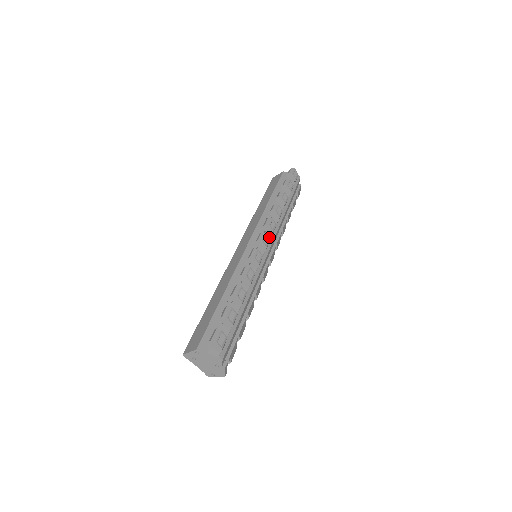
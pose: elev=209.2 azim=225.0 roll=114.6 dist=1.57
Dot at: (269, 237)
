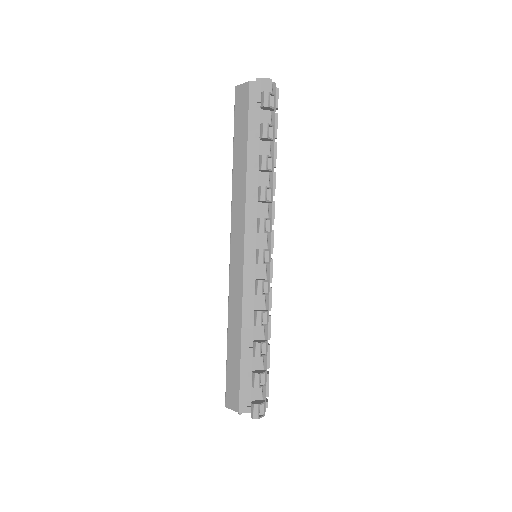
Dot at: occluded
